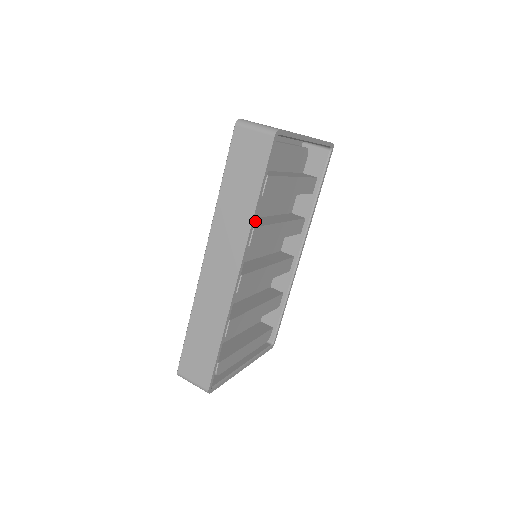
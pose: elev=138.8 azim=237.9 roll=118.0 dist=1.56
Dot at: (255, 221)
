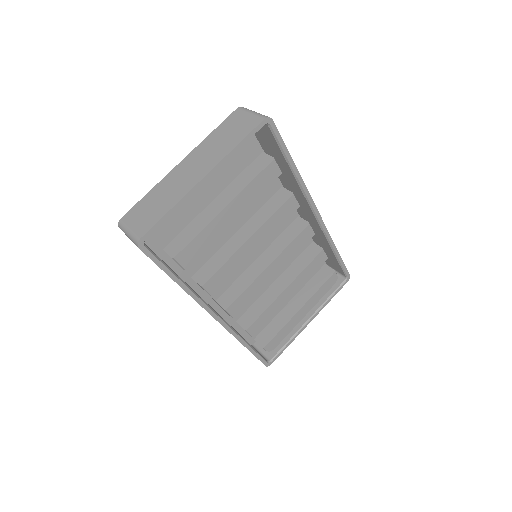
Dot at: (212, 264)
